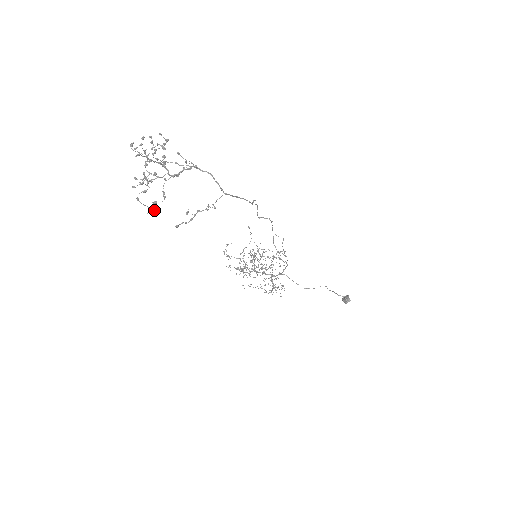
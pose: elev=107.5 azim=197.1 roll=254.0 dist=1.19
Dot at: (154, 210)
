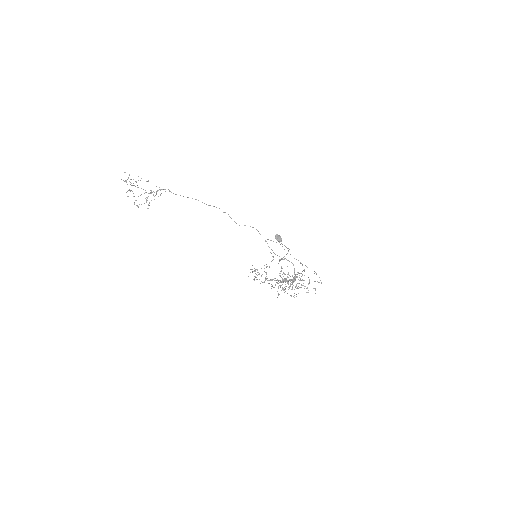
Dot at: occluded
